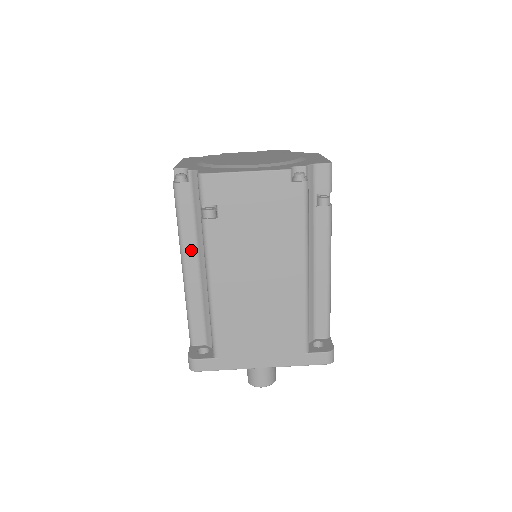
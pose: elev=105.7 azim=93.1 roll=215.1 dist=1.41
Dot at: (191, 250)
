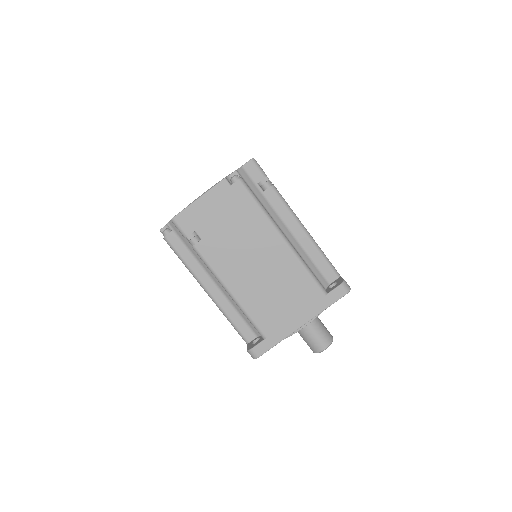
Dot at: (203, 275)
